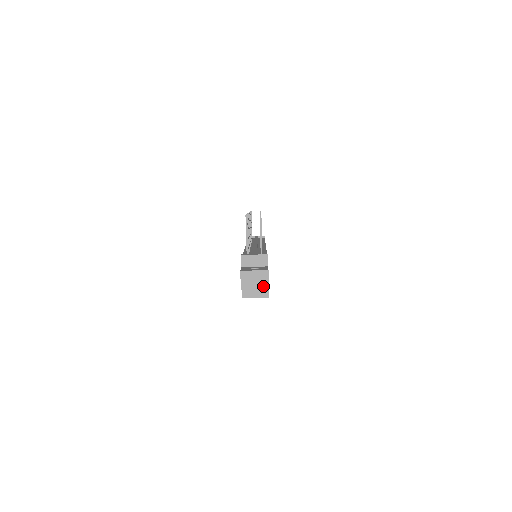
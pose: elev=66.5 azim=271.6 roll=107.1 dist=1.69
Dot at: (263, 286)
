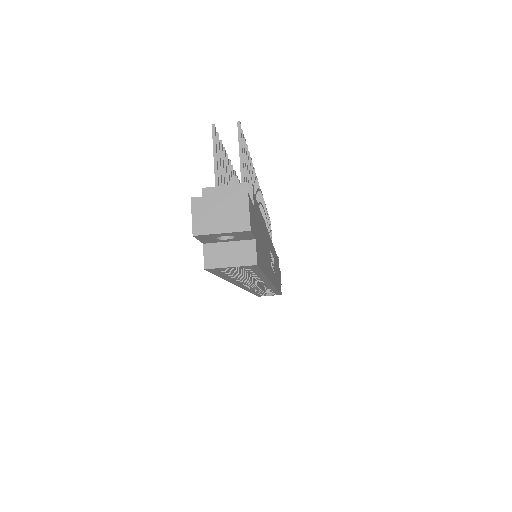
Dot at: (238, 226)
